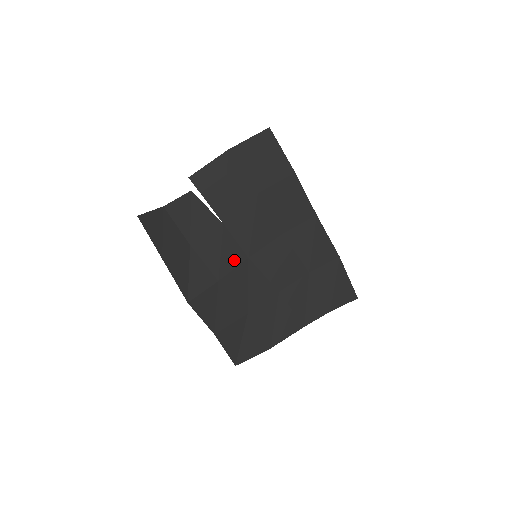
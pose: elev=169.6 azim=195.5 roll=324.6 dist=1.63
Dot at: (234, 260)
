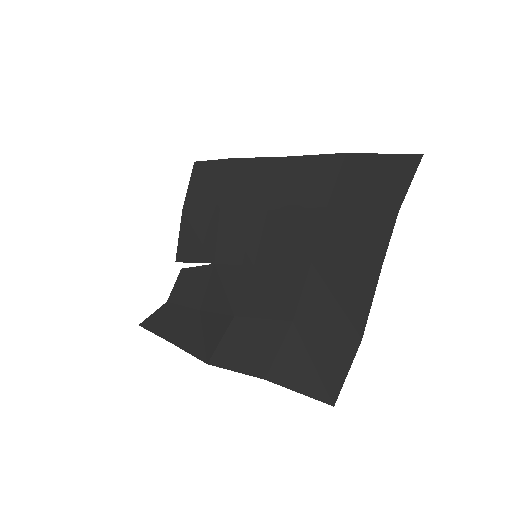
Dot at: (240, 282)
